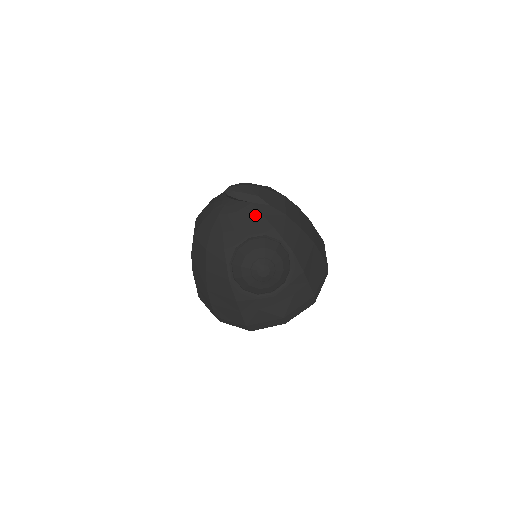
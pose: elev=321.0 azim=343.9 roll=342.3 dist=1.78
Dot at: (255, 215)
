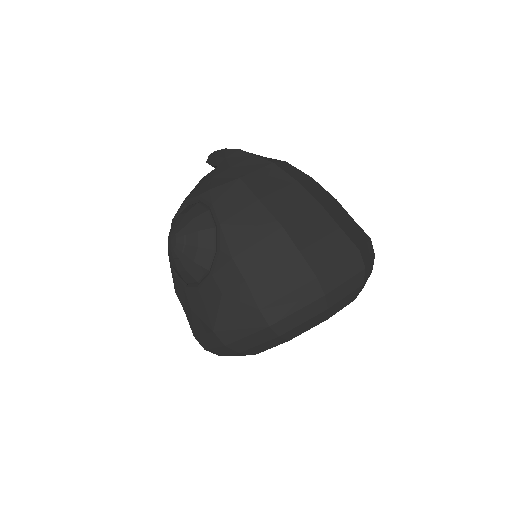
Dot at: (208, 179)
